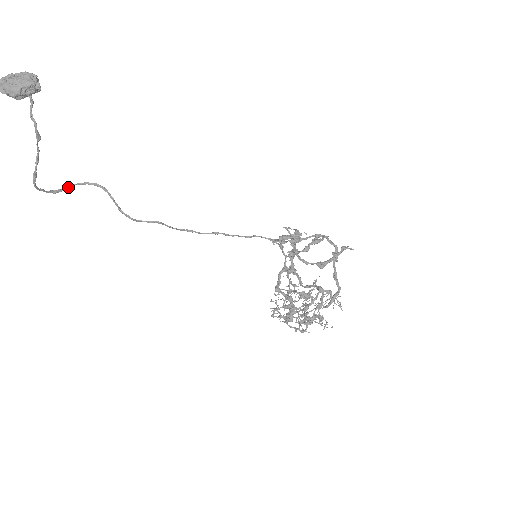
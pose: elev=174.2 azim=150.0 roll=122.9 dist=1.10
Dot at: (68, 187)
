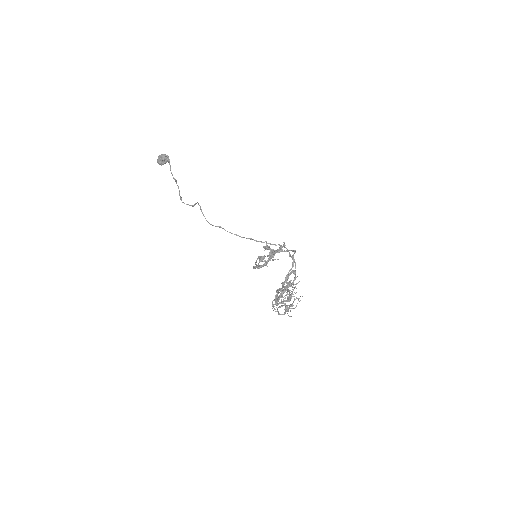
Dot at: (195, 204)
